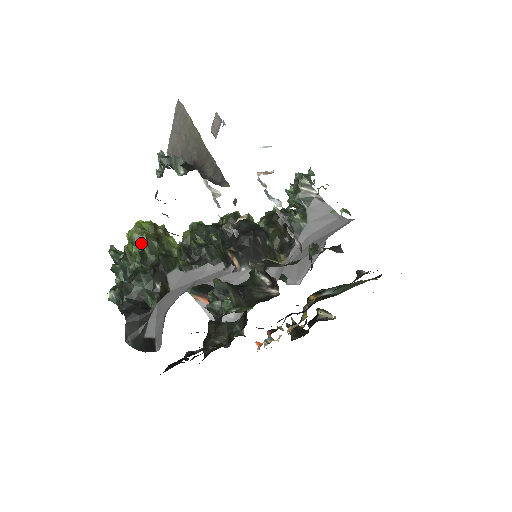
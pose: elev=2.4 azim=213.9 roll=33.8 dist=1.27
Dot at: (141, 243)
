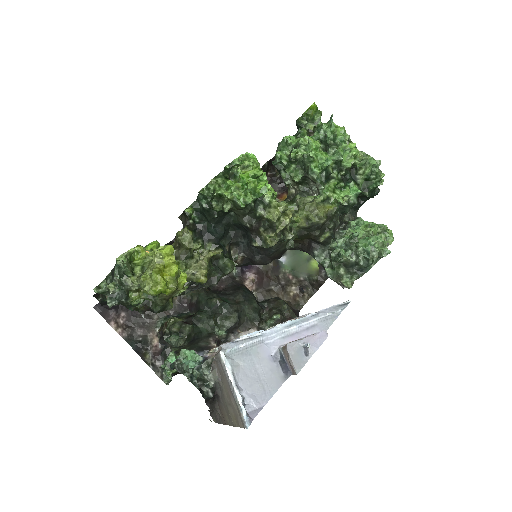
Dot at: (149, 299)
